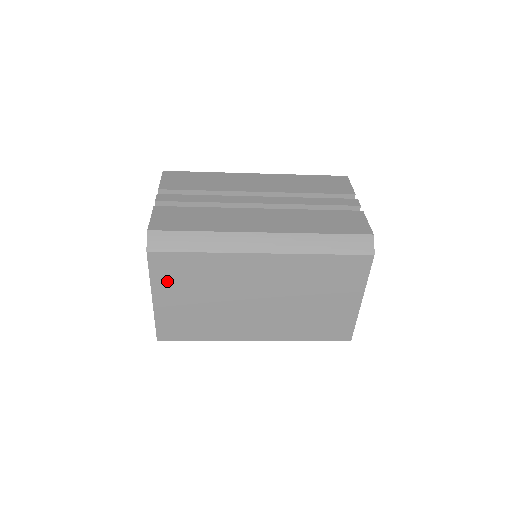
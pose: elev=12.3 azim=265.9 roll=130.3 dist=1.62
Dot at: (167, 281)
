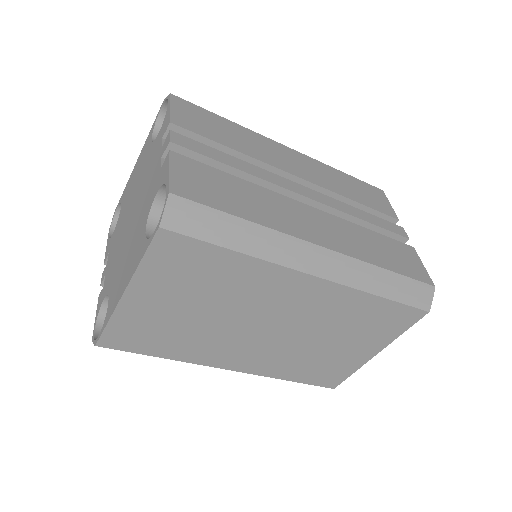
Dot at: (163, 275)
